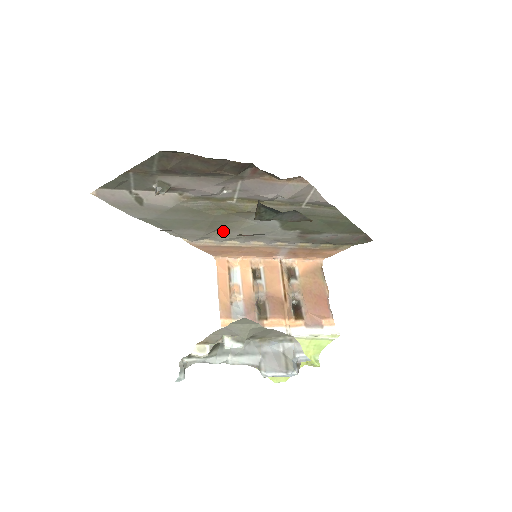
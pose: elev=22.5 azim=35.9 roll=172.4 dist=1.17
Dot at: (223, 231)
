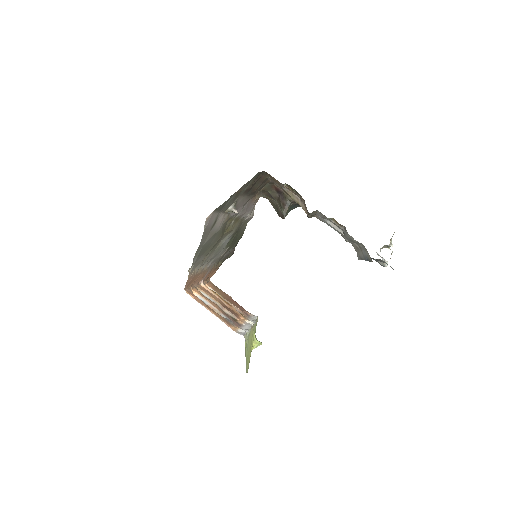
Dot at: (207, 256)
